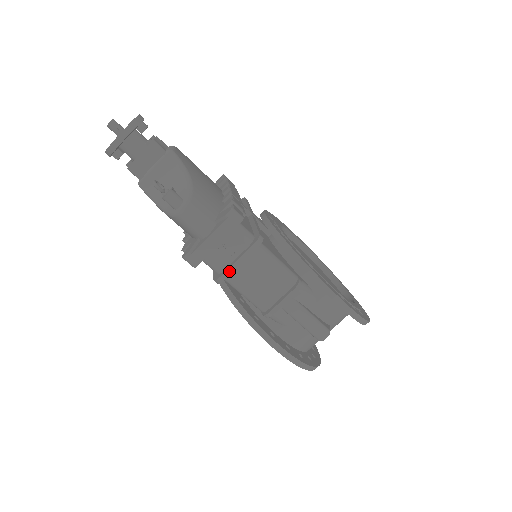
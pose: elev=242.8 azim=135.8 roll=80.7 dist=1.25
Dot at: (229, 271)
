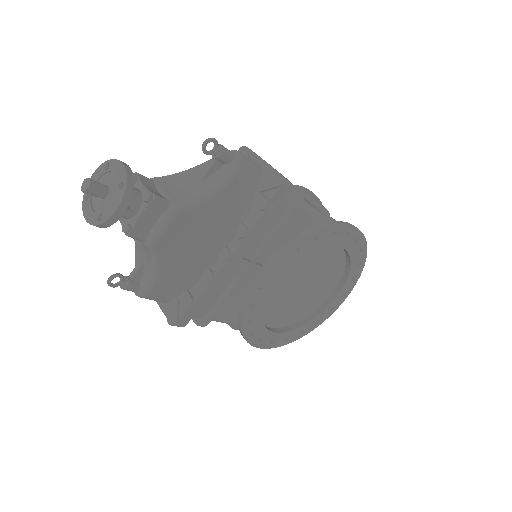
Dot at: occluded
